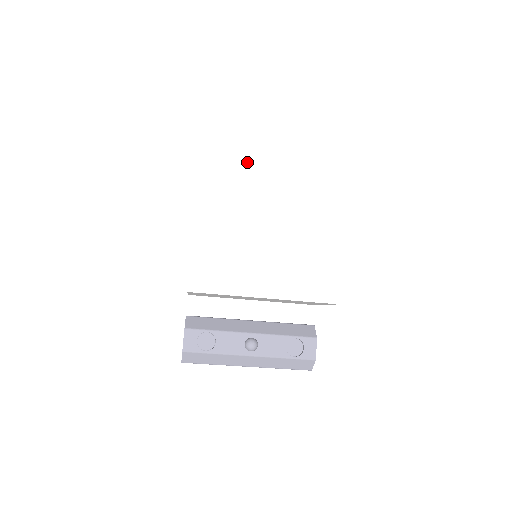
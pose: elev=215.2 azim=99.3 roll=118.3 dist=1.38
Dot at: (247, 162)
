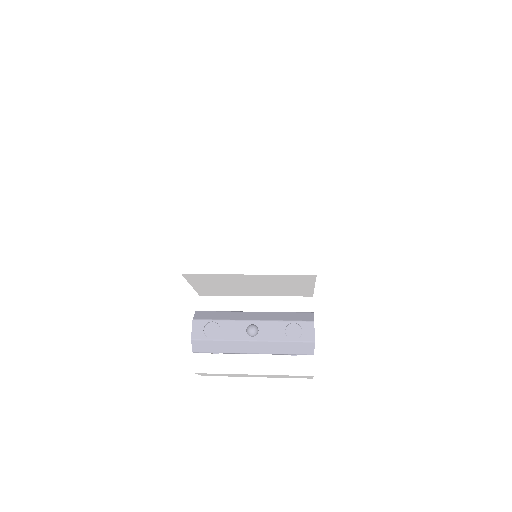
Dot at: (229, 168)
